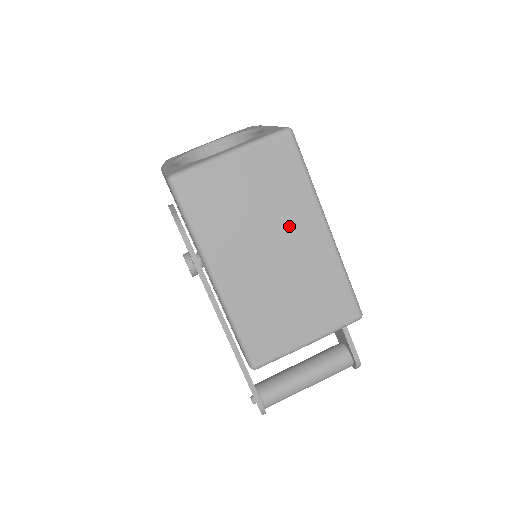
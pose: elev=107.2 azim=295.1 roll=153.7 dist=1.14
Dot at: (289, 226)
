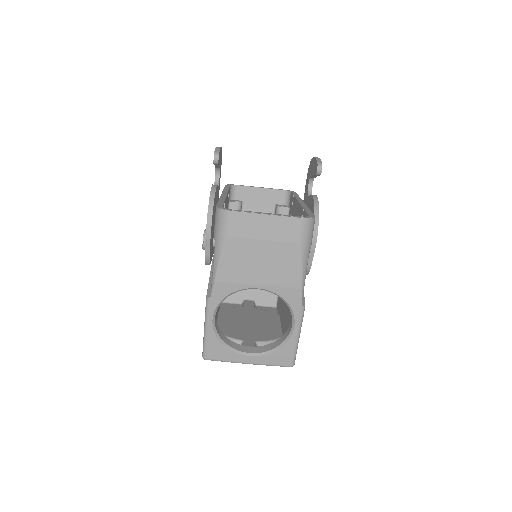
Dot at: occluded
